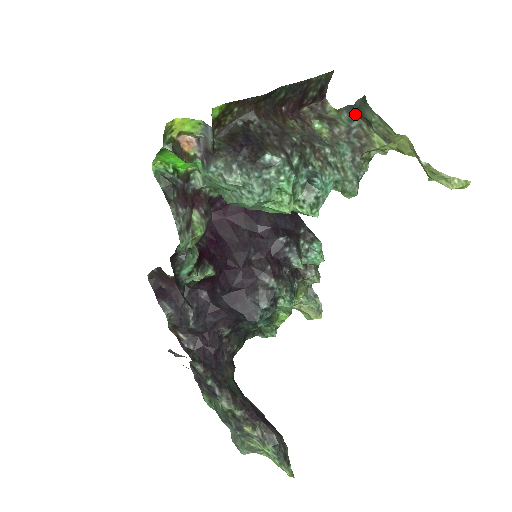
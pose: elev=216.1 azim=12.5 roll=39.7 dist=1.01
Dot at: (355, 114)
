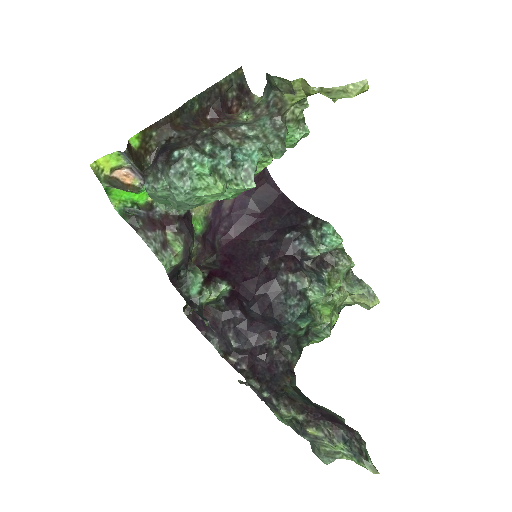
Dot at: (268, 89)
